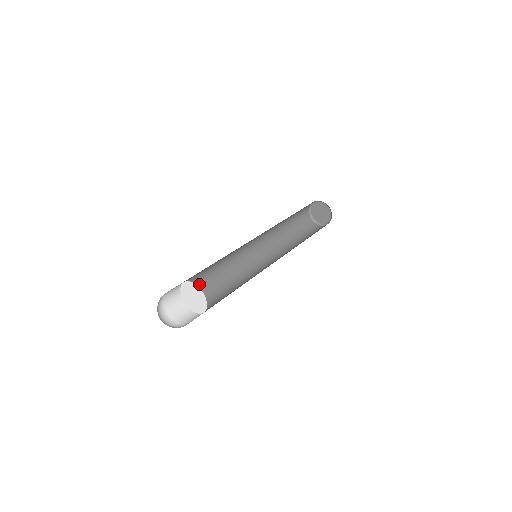
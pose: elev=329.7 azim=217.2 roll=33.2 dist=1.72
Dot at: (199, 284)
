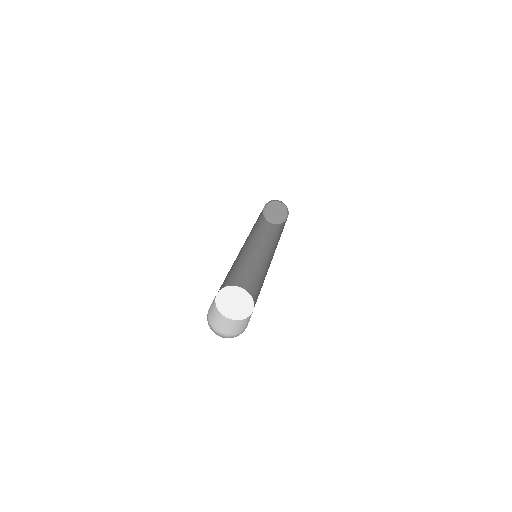
Dot at: occluded
